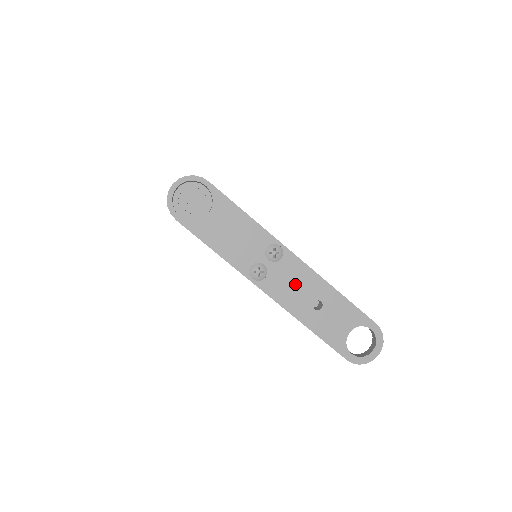
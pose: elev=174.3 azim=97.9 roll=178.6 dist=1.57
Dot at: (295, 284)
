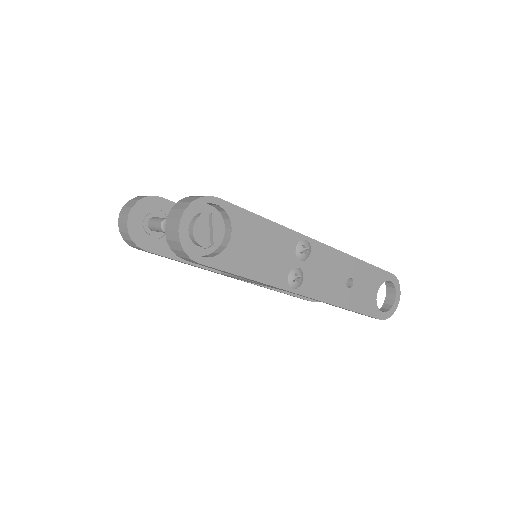
Dot at: (328, 273)
